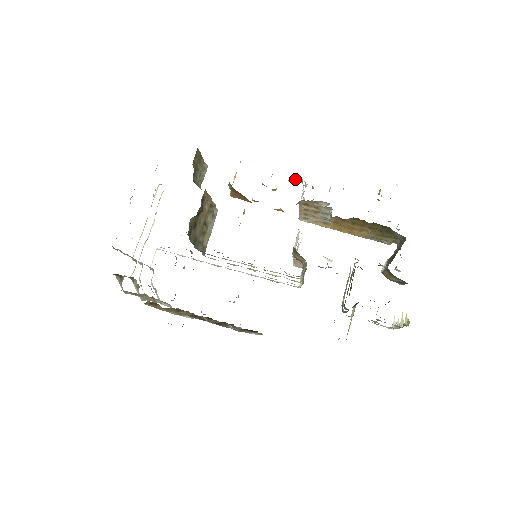
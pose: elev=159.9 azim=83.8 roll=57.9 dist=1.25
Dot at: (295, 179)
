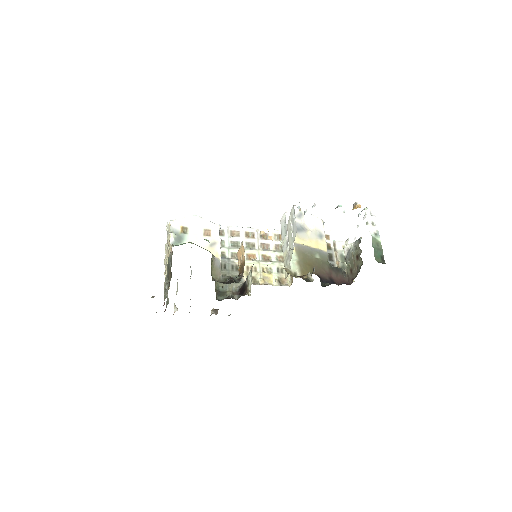
Dot at: occluded
